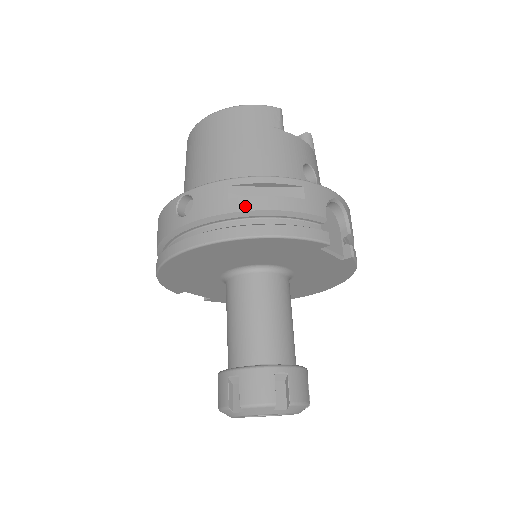
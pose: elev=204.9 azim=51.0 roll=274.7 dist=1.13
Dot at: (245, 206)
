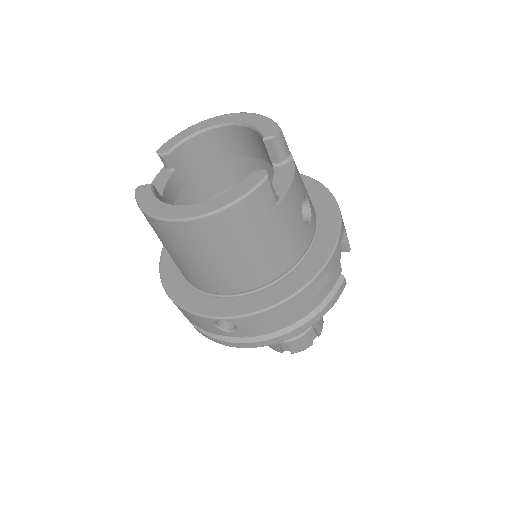
Dot at: (290, 320)
